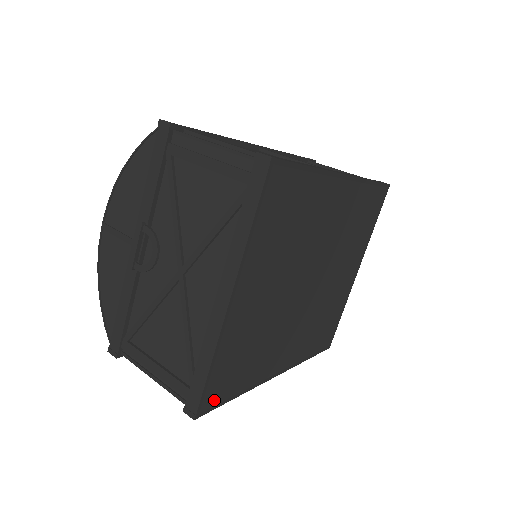
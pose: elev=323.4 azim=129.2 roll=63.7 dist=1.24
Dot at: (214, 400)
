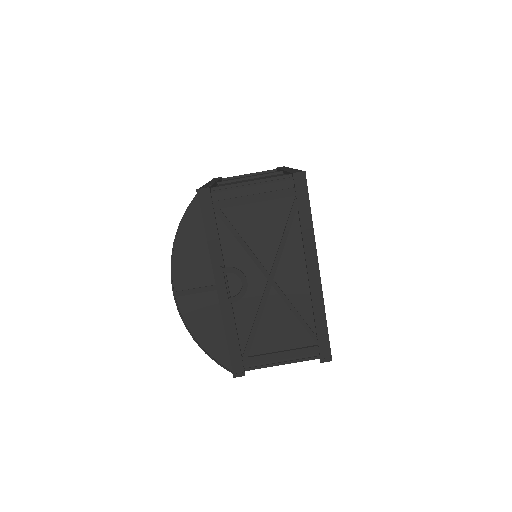
Dot at: occluded
